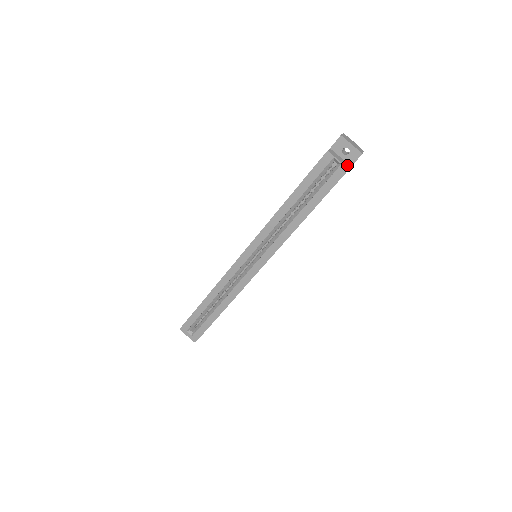
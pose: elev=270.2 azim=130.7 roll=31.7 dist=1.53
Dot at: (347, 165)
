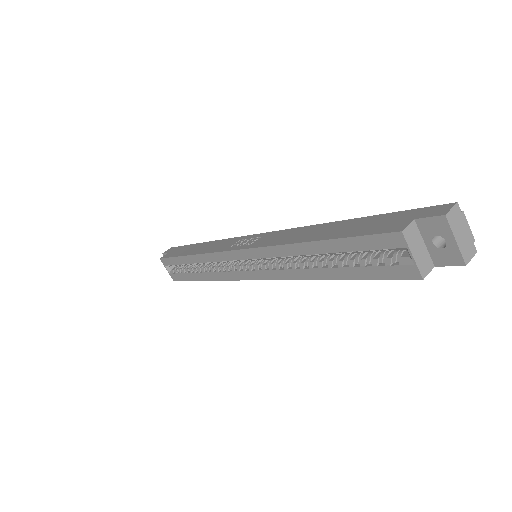
Dot at: (426, 266)
